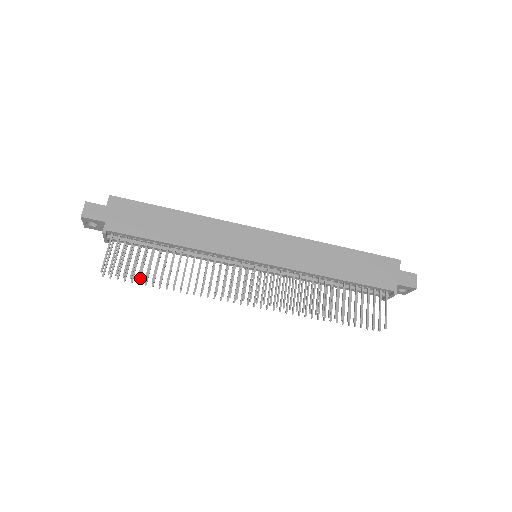
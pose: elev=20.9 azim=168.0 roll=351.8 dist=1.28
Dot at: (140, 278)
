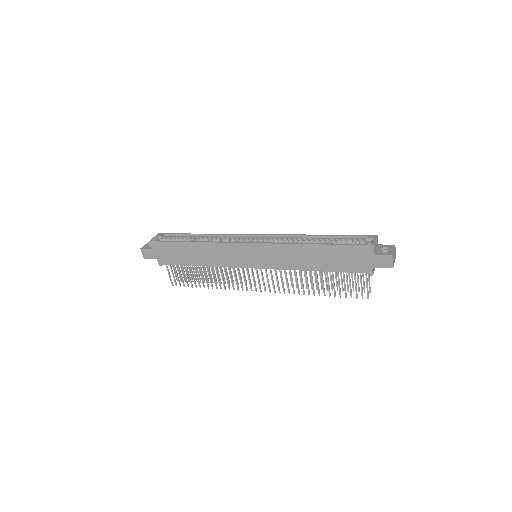
Dot at: (196, 279)
